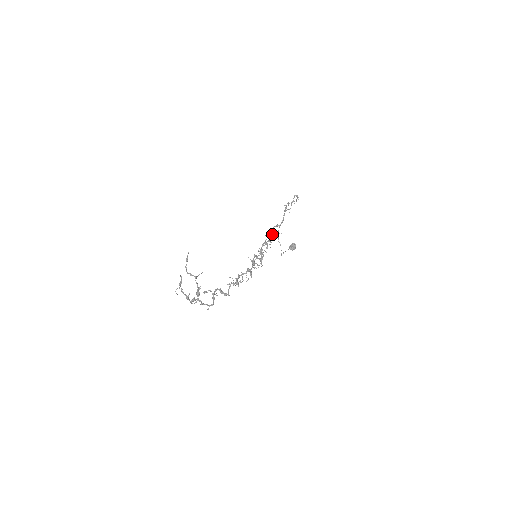
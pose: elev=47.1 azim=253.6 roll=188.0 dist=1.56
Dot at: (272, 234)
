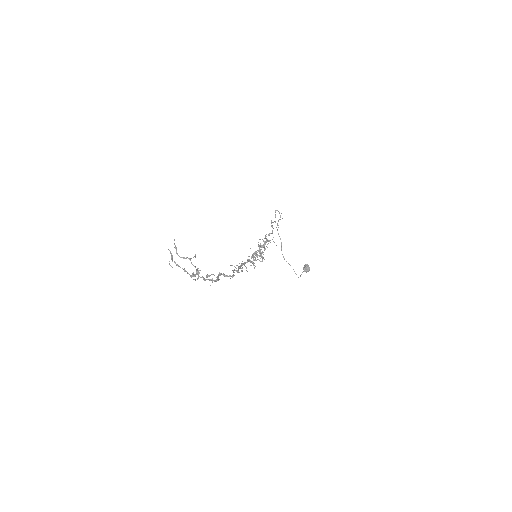
Dot at: (266, 240)
